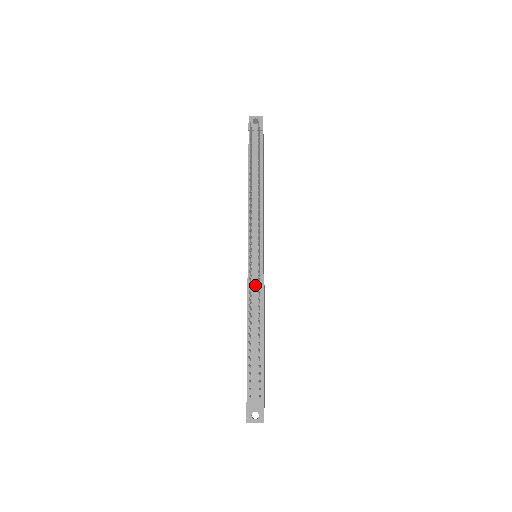
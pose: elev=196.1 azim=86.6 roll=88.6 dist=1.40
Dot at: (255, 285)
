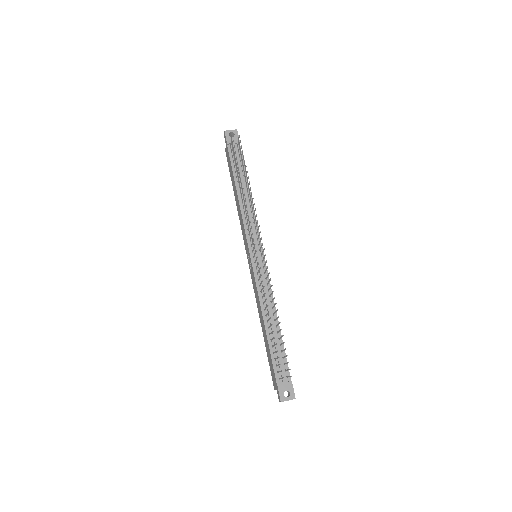
Dot at: (263, 282)
